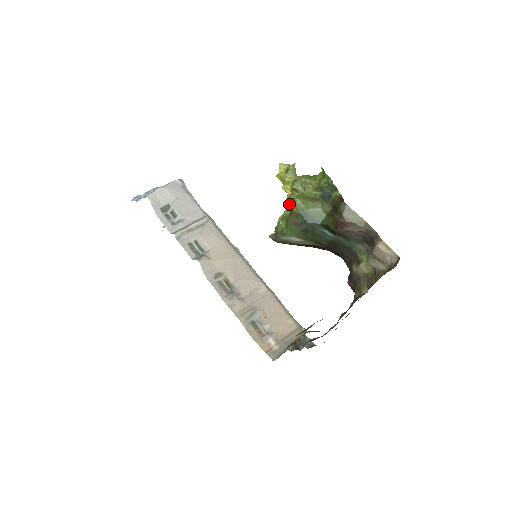
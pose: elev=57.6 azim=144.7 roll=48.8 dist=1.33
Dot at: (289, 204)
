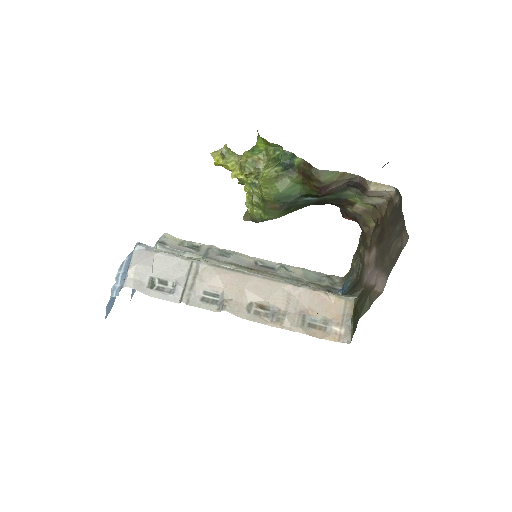
Dot at: (251, 190)
